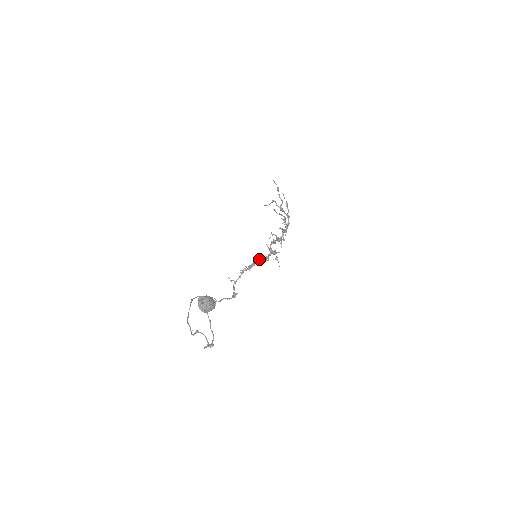
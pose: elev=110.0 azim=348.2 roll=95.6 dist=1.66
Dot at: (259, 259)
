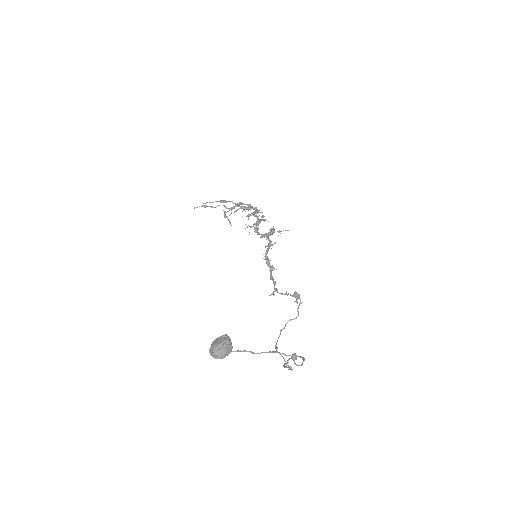
Dot at: (265, 253)
